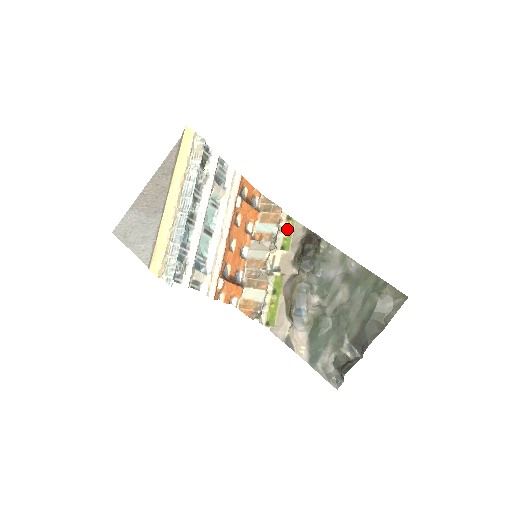
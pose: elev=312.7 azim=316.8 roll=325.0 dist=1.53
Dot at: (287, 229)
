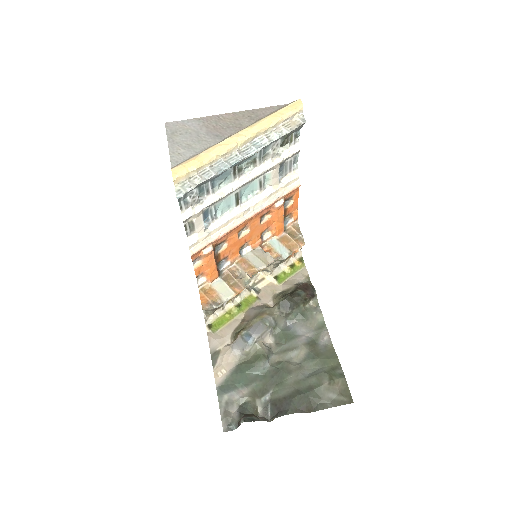
Dot at: (293, 266)
